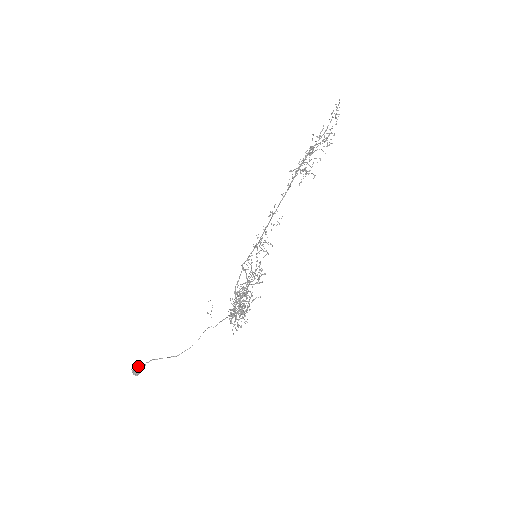
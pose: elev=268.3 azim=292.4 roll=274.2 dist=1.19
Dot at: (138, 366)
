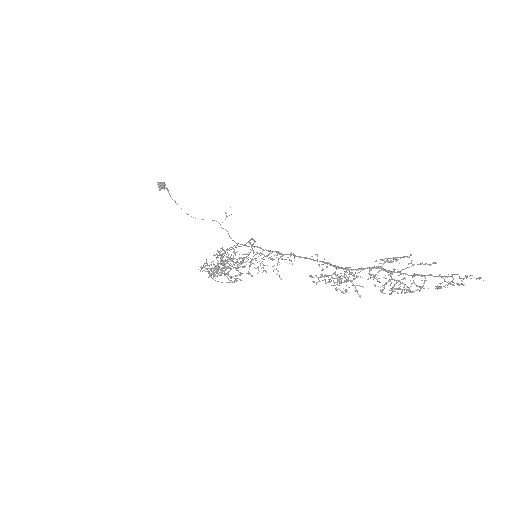
Dot at: (164, 184)
